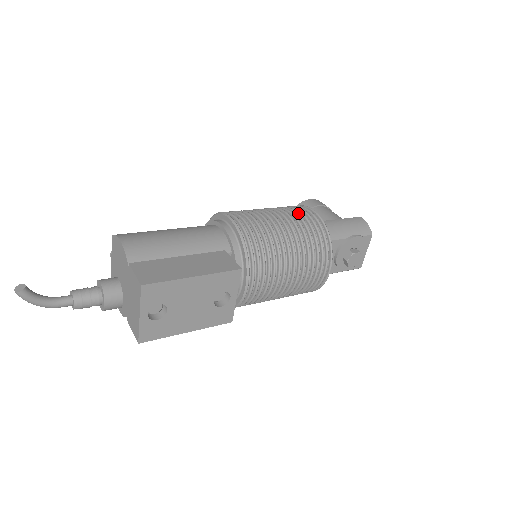
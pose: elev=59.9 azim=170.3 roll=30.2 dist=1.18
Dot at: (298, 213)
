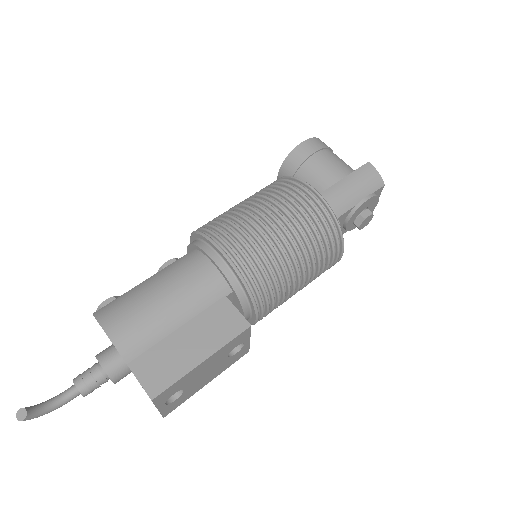
Dot at: (297, 205)
